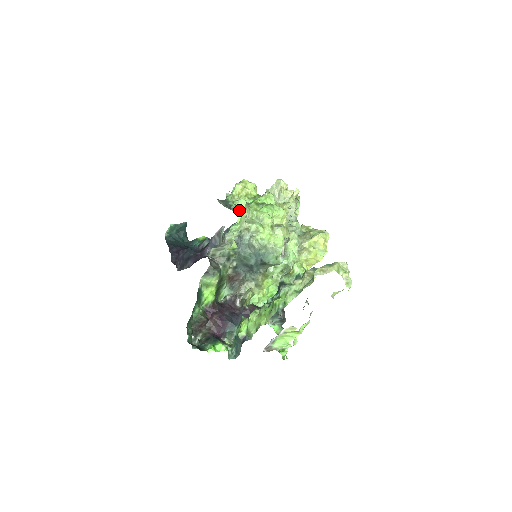
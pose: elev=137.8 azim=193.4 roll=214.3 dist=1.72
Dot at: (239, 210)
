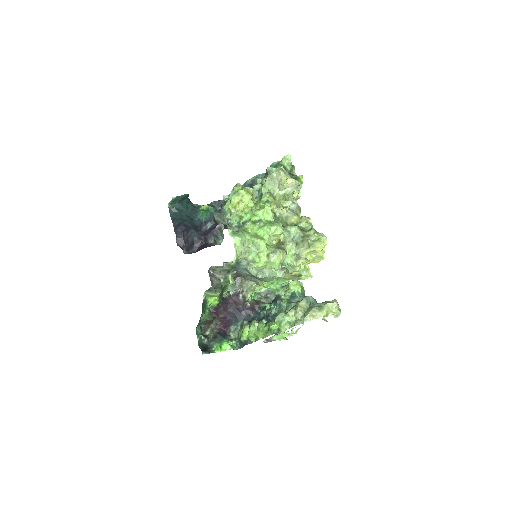
Dot at: (237, 222)
